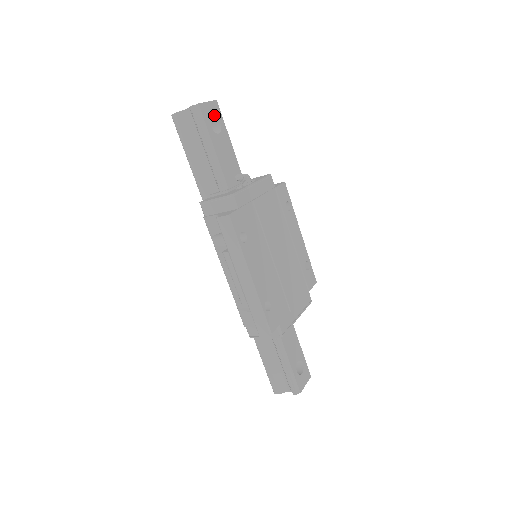
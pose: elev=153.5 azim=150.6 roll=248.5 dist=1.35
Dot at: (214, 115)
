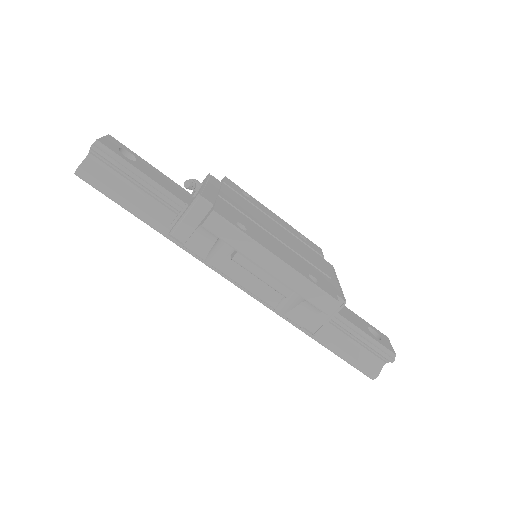
Dot at: (118, 147)
